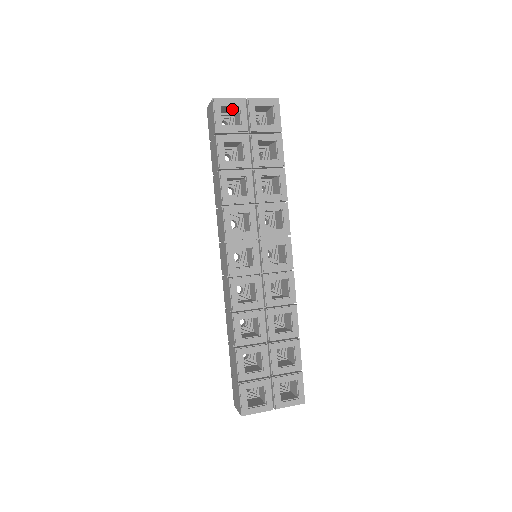
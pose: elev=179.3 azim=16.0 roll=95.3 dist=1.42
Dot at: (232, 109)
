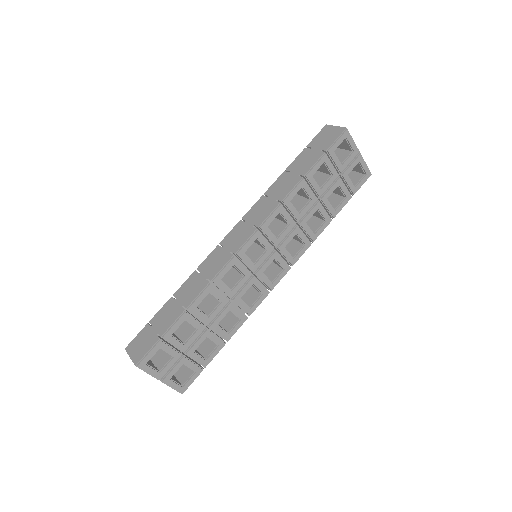
Dot at: (343, 146)
